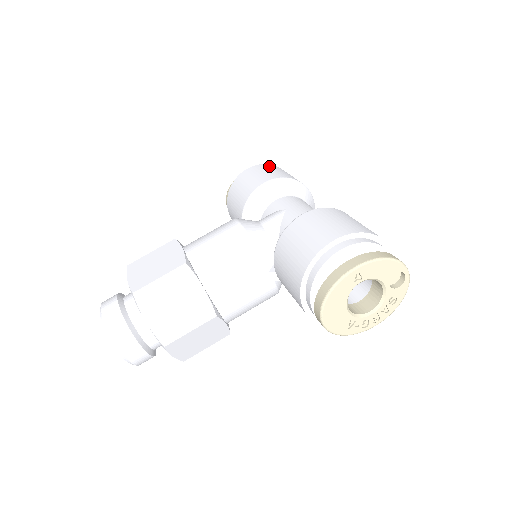
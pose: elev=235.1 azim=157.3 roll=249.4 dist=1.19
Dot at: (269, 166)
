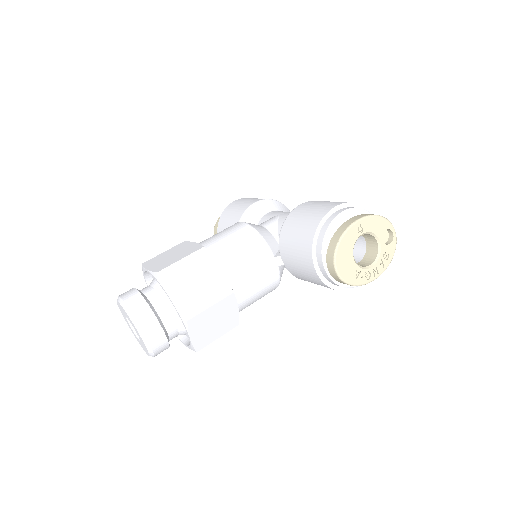
Dot at: occluded
